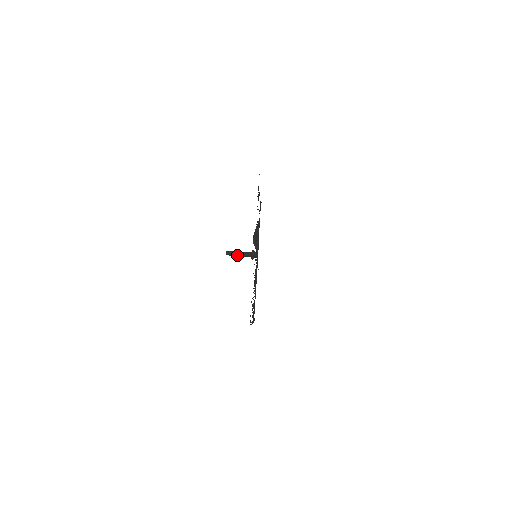
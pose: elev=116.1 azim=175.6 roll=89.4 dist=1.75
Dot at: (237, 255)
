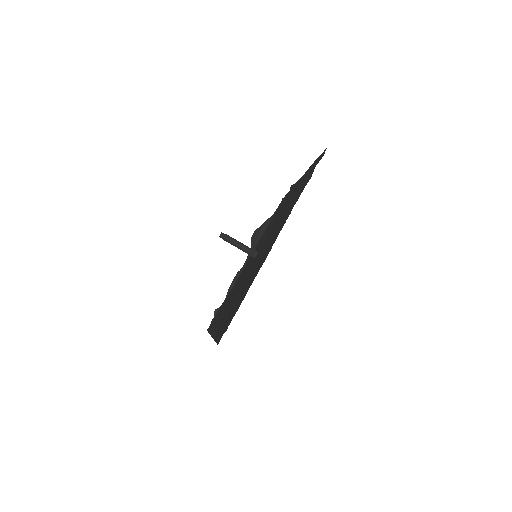
Dot at: (233, 243)
